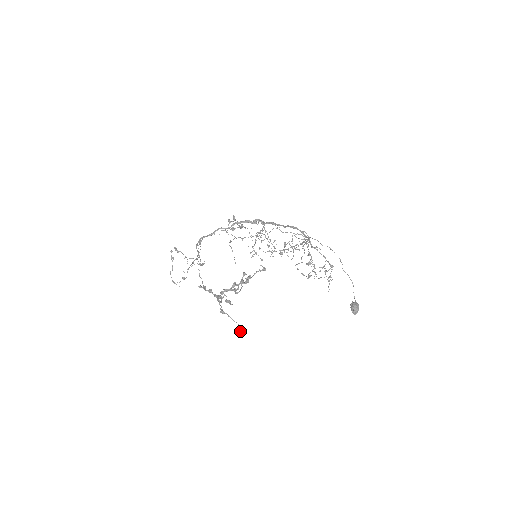
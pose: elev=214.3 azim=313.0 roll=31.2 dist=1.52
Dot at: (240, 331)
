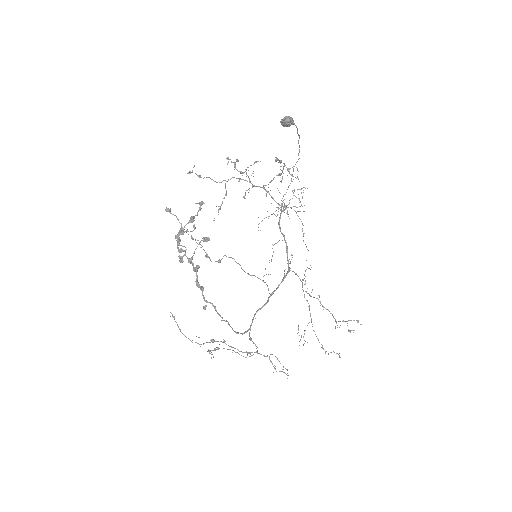
Dot at: occluded
